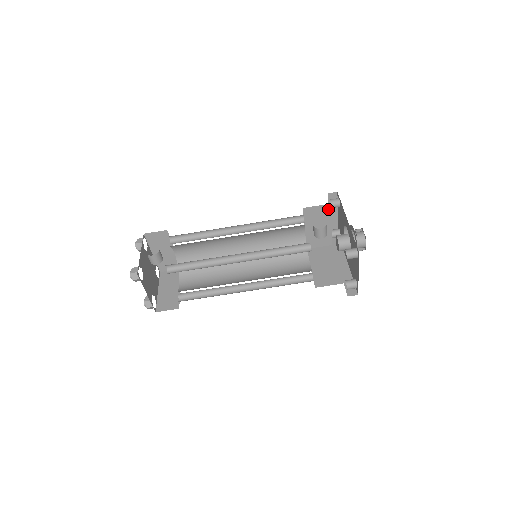
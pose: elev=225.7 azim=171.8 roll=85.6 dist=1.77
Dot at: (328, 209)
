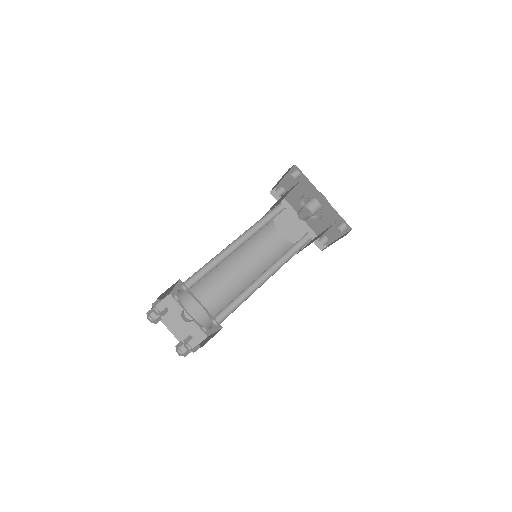
Dot at: (295, 185)
